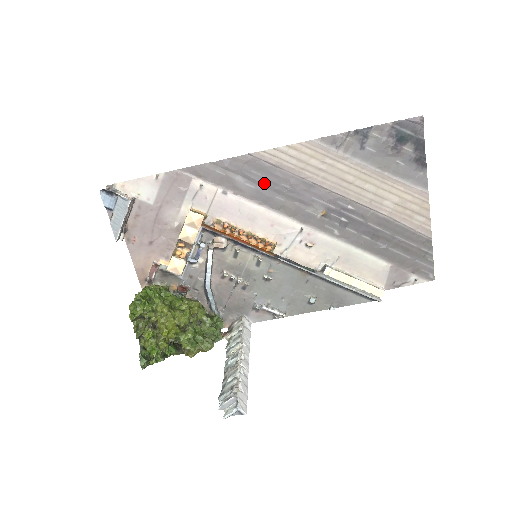
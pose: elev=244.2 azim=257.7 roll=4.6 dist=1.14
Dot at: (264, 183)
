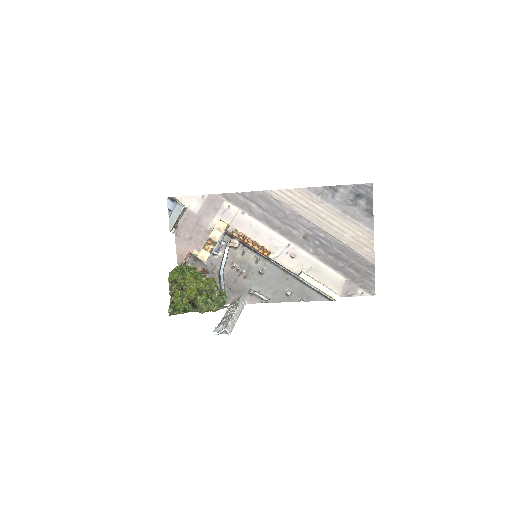
Dot at: (269, 211)
